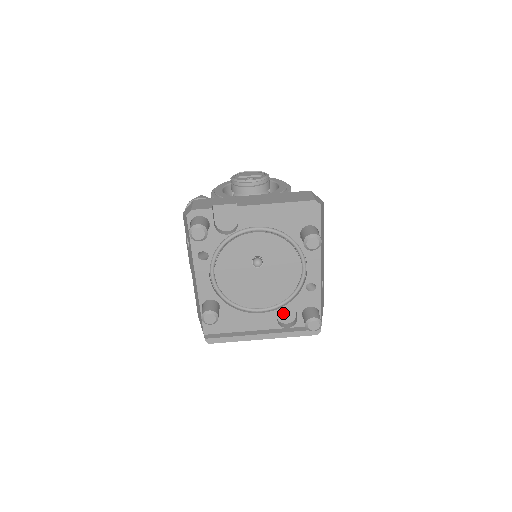
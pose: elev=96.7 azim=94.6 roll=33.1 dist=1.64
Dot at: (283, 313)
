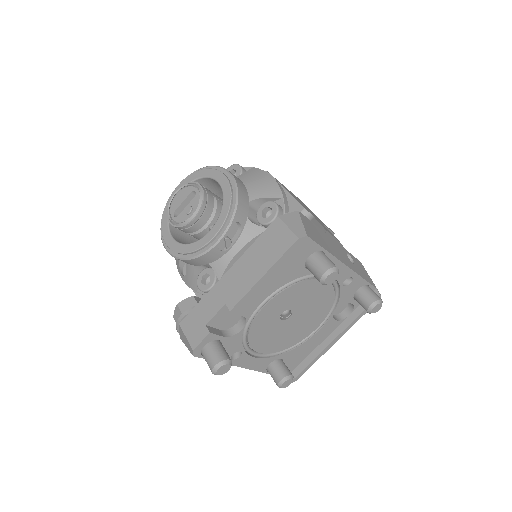
Dot at: occluded
